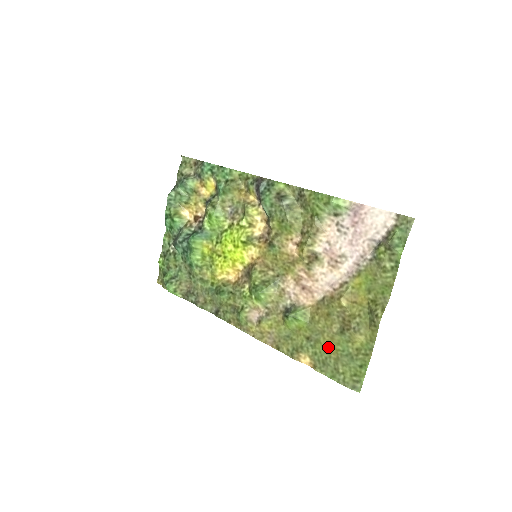
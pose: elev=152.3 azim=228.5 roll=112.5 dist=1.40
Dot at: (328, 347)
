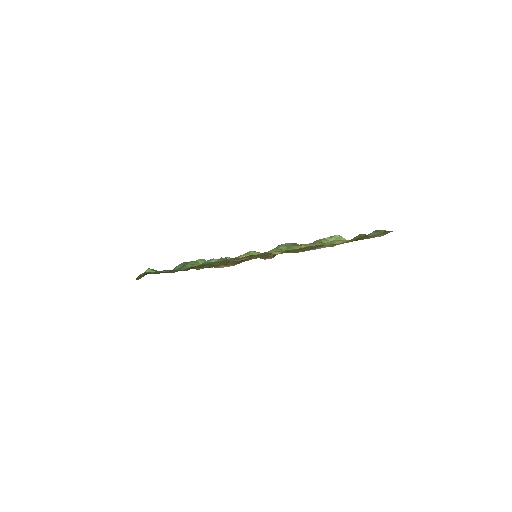
Dot at: occluded
